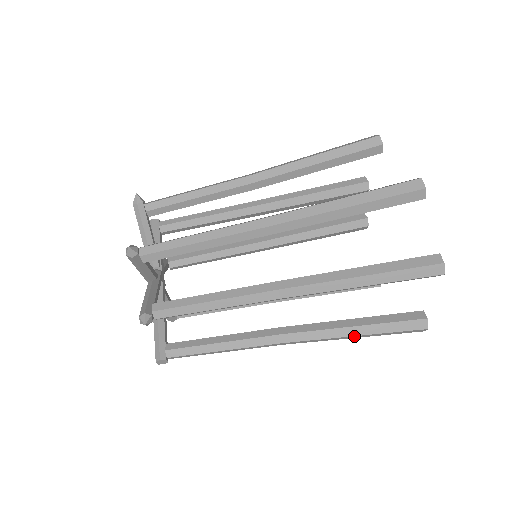
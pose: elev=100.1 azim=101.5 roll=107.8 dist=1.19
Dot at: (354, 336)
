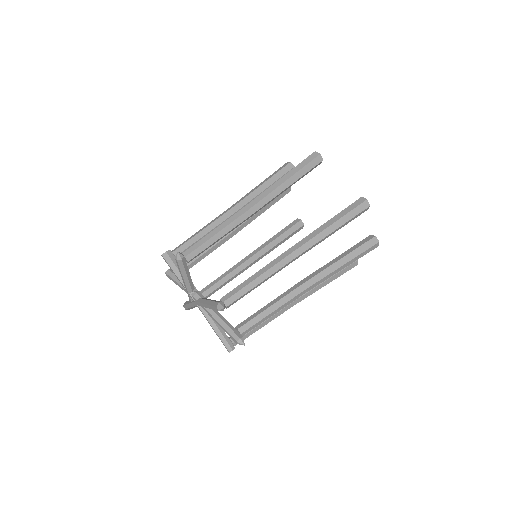
Dot at: occluded
